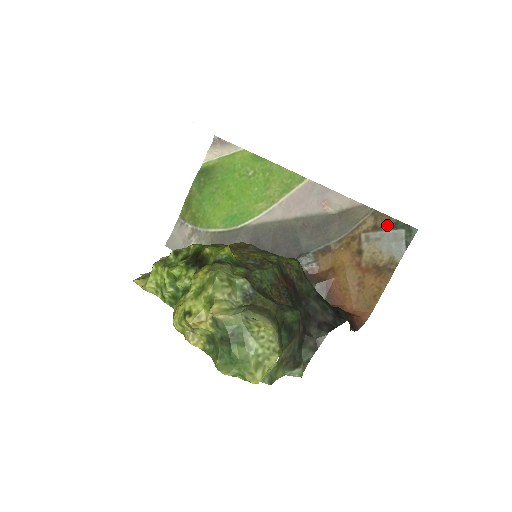
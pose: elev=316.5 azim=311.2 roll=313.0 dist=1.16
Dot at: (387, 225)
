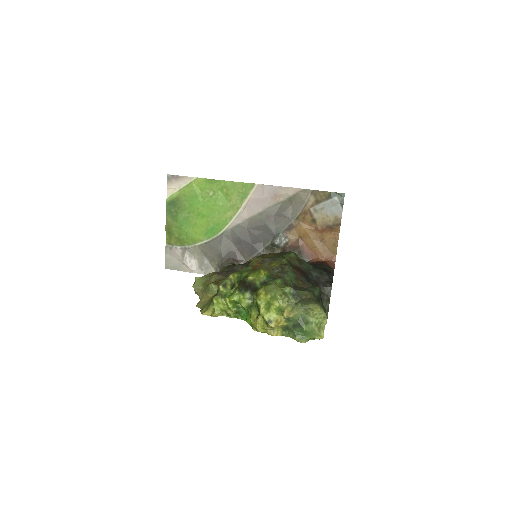
Dot at: (324, 197)
